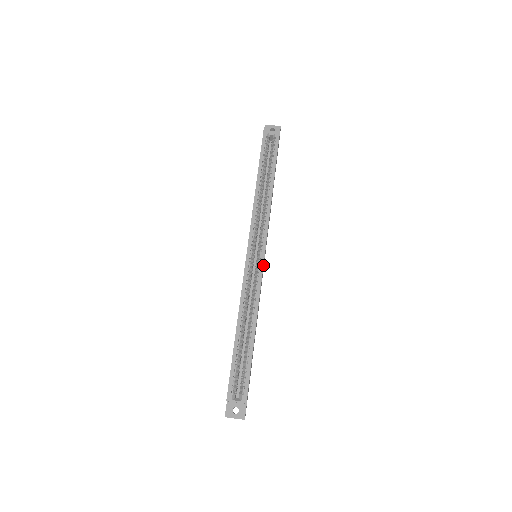
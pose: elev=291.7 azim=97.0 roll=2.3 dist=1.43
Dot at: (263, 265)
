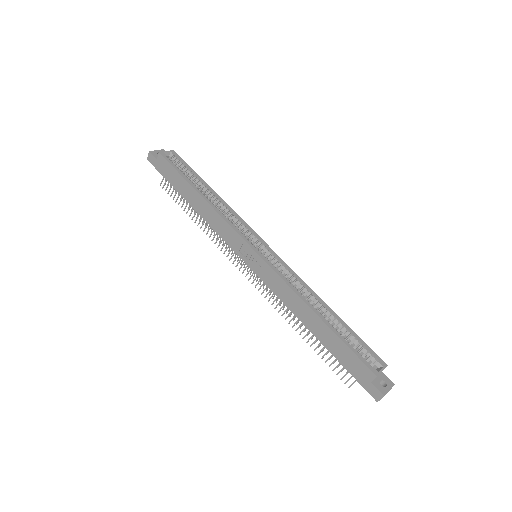
Dot at: (276, 254)
